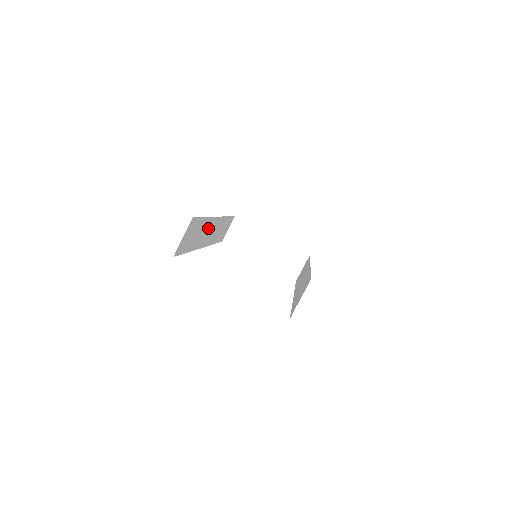
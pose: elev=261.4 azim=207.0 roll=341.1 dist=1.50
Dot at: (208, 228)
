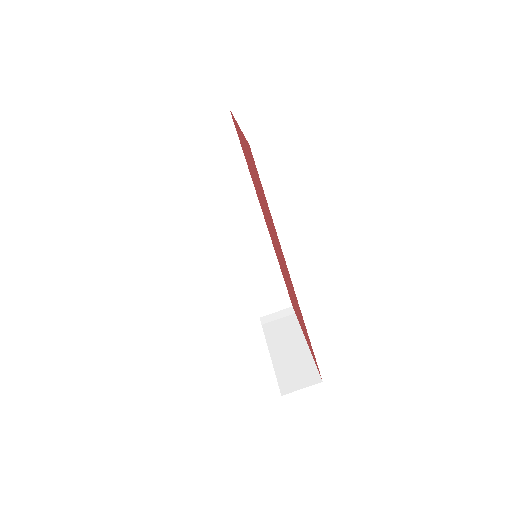
Dot at: (245, 205)
